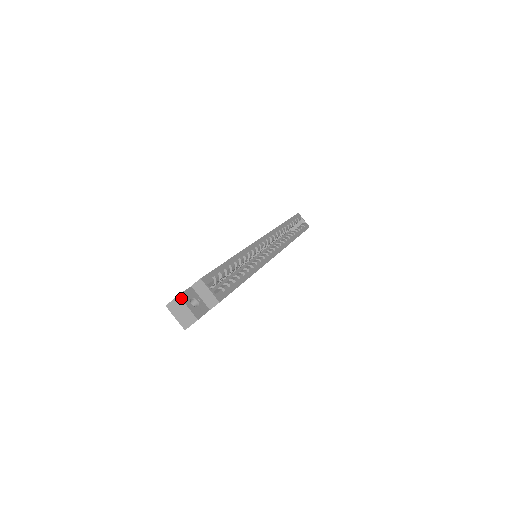
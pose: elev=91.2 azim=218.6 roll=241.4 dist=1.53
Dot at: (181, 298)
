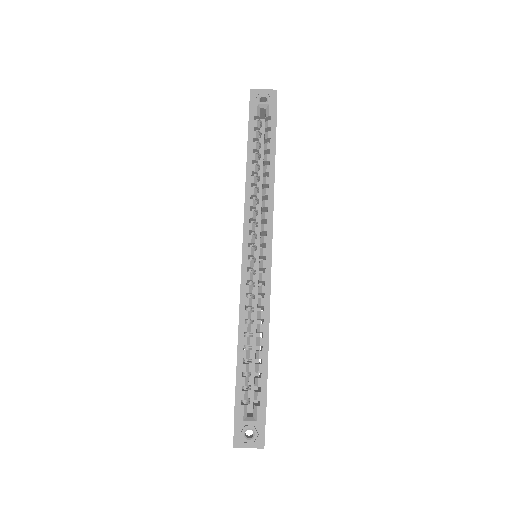
Dot at: (237, 447)
